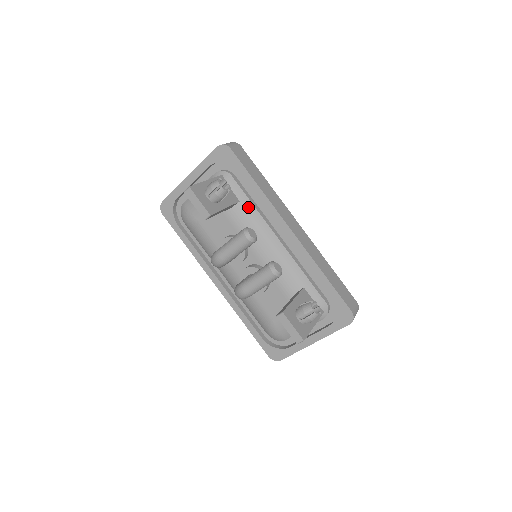
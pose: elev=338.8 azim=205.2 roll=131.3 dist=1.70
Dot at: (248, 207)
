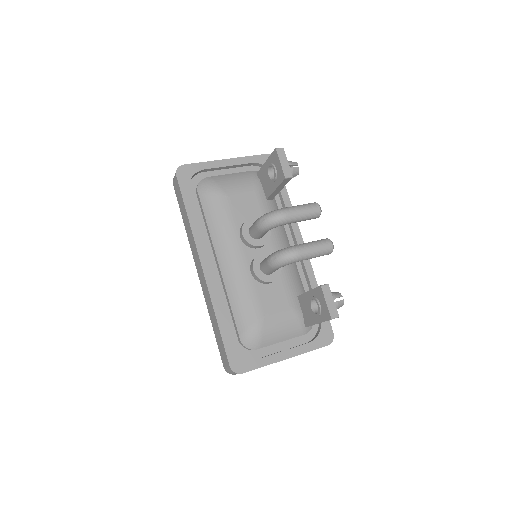
Dot at: (276, 208)
